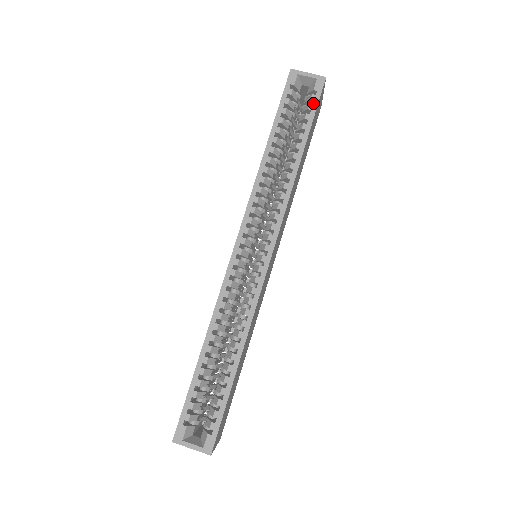
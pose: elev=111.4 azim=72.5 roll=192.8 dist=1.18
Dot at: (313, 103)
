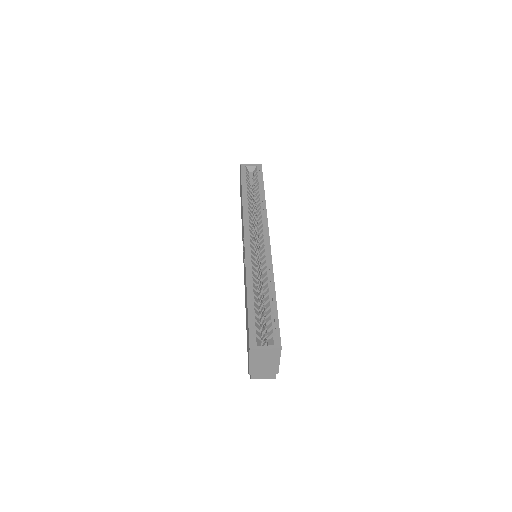
Dot at: (260, 174)
